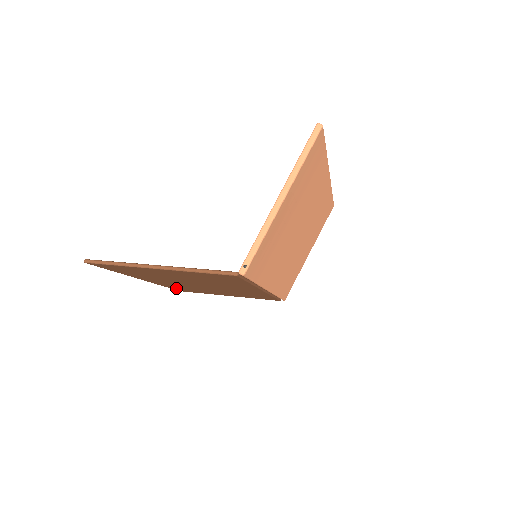
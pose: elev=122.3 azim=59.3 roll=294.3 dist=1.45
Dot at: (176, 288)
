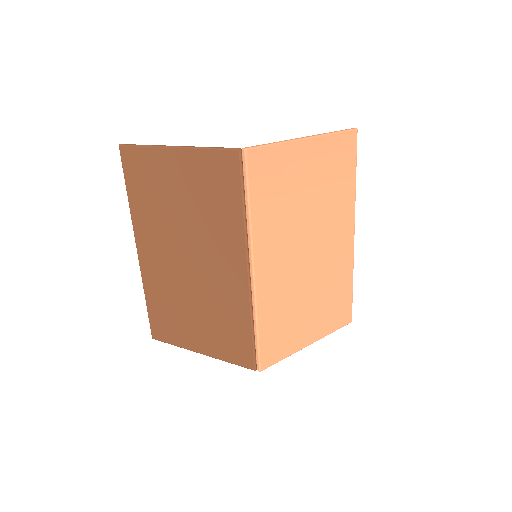
Dot at: (155, 310)
